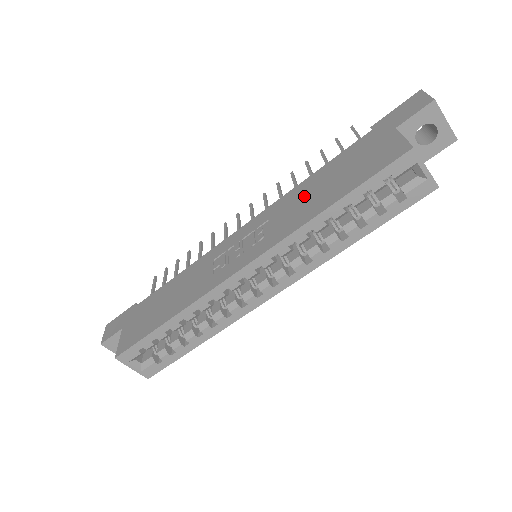
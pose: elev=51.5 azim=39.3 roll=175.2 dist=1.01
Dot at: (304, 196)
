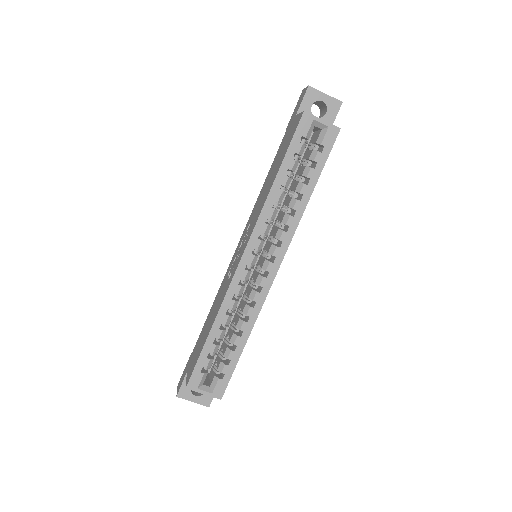
Dot at: (263, 192)
